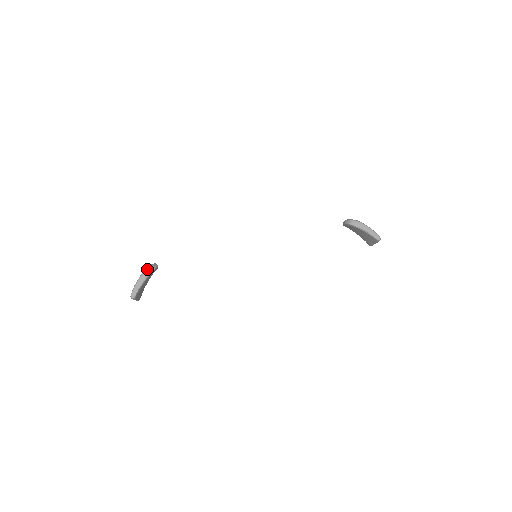
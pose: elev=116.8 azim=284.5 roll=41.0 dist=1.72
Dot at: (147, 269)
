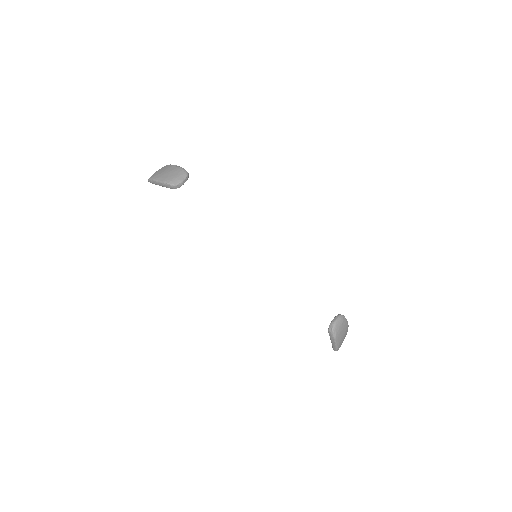
Dot at: (168, 185)
